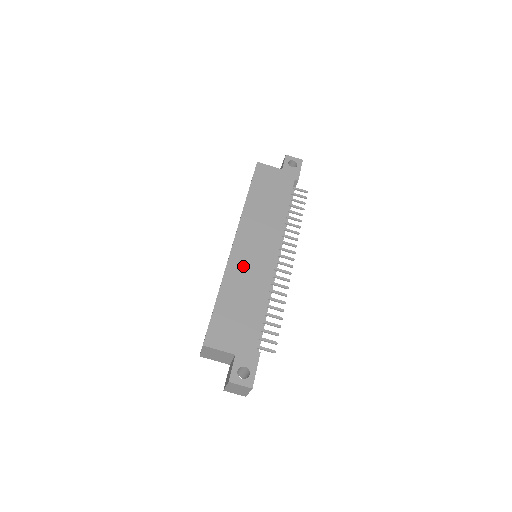
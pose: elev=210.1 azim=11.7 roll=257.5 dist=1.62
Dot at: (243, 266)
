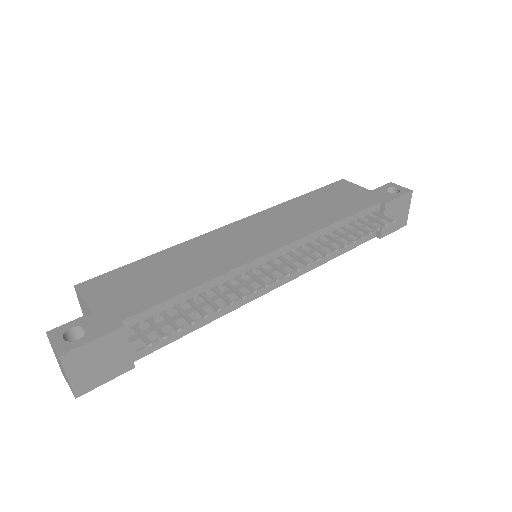
Dot at: (216, 244)
